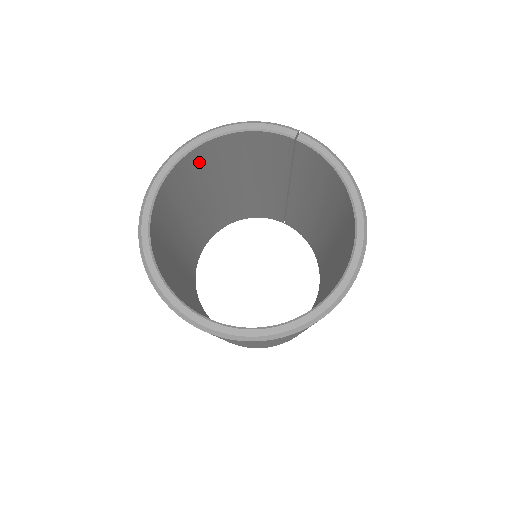
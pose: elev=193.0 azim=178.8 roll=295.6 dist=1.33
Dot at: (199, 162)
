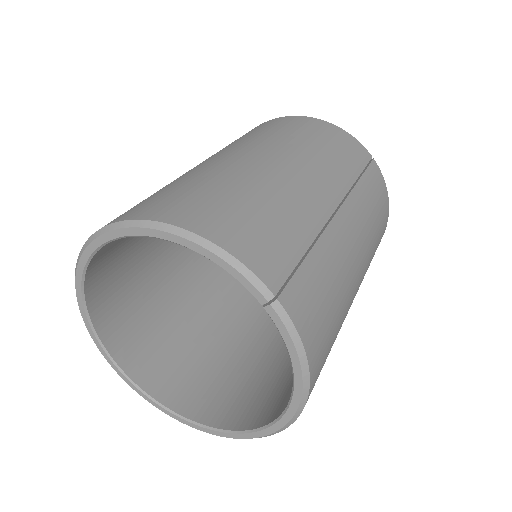
Dot at: occluded
